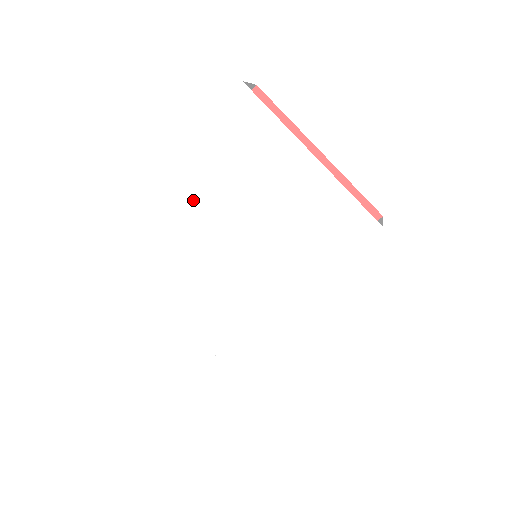
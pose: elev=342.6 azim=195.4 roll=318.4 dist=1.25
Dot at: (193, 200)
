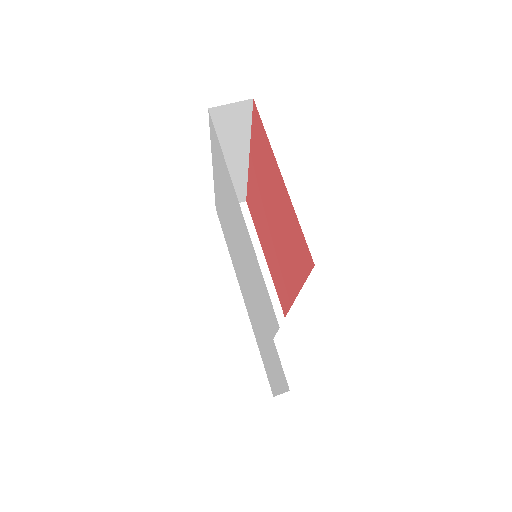
Dot at: (221, 196)
